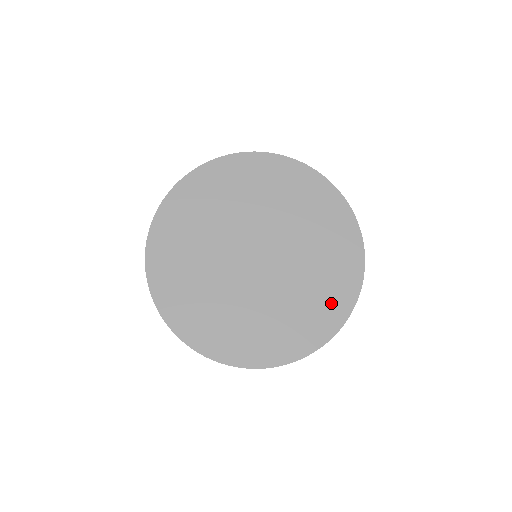
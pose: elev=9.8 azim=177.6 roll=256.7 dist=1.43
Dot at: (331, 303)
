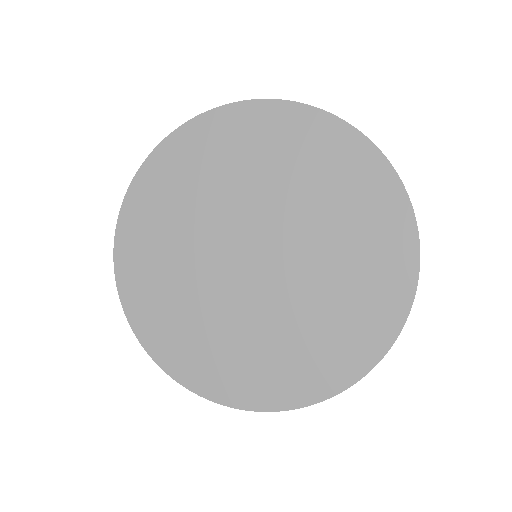
Dot at: (355, 338)
